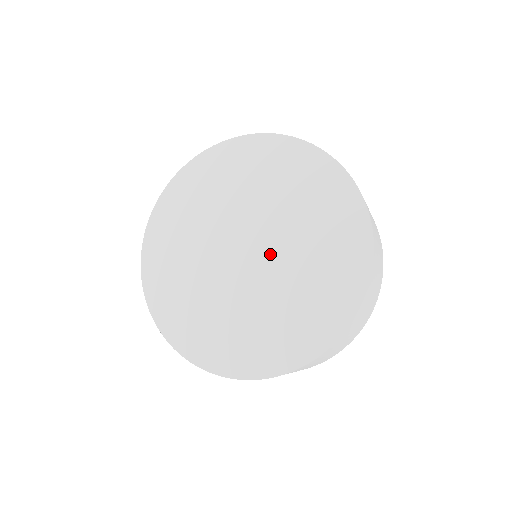
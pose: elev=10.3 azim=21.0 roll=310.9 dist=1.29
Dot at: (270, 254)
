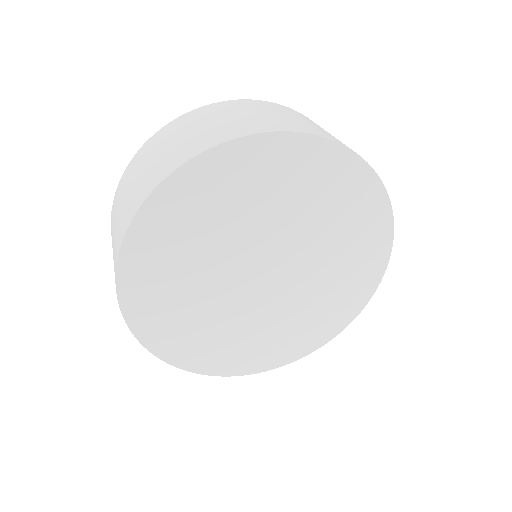
Dot at: (290, 256)
